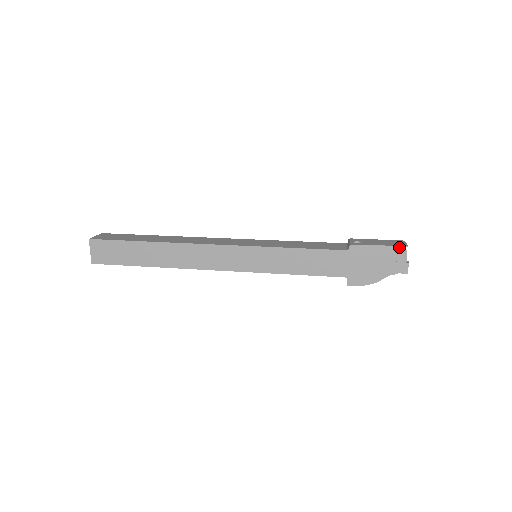
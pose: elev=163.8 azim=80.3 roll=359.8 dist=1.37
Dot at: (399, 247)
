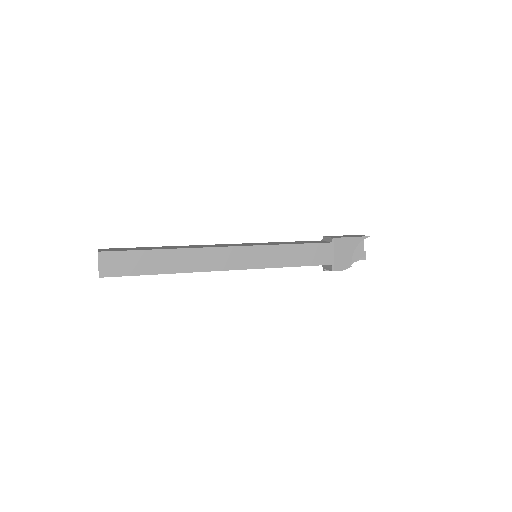
Dot at: (364, 237)
